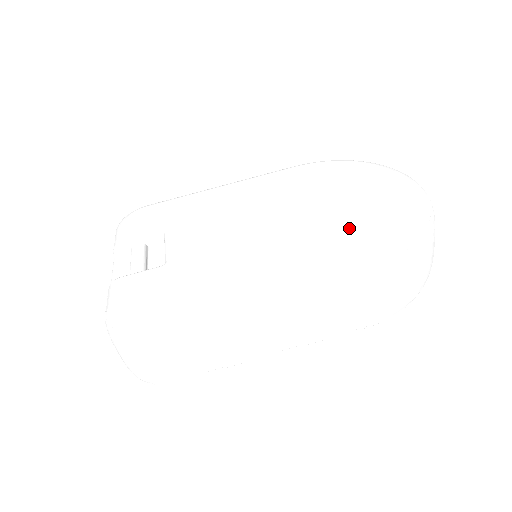
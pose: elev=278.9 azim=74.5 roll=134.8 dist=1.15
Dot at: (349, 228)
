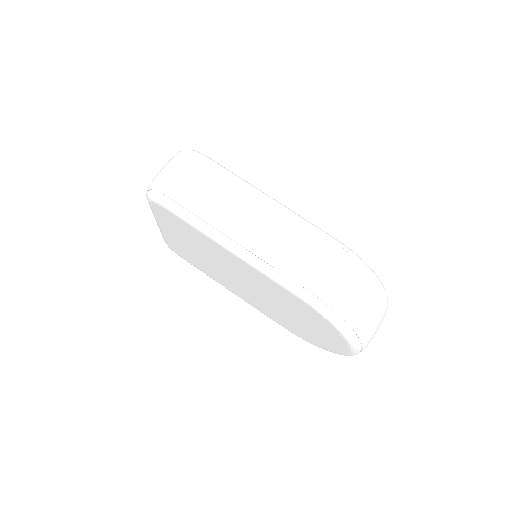
Dot at: occluded
